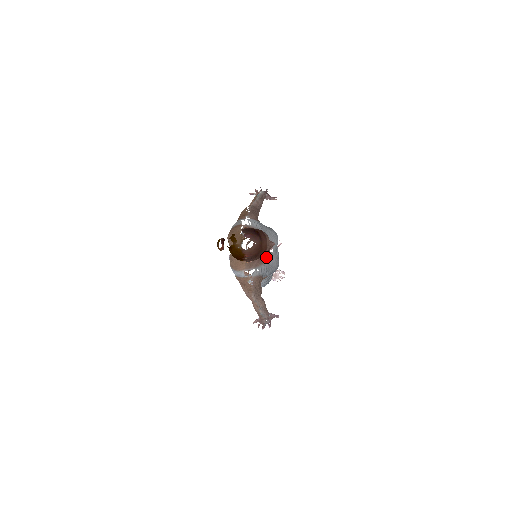
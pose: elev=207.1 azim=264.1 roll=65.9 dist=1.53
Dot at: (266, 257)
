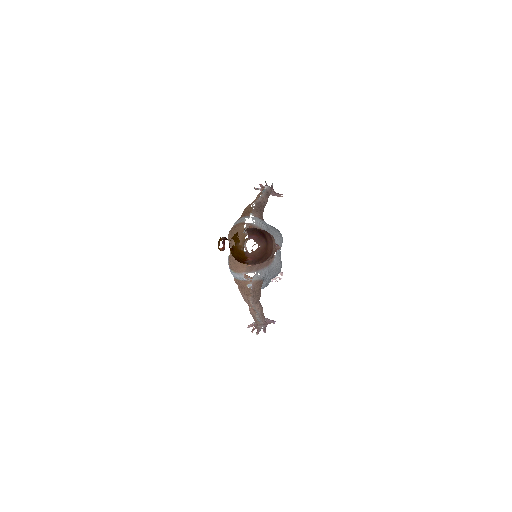
Dot at: (269, 260)
